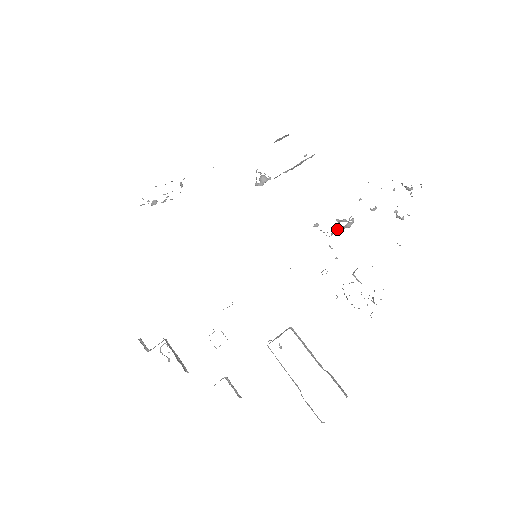
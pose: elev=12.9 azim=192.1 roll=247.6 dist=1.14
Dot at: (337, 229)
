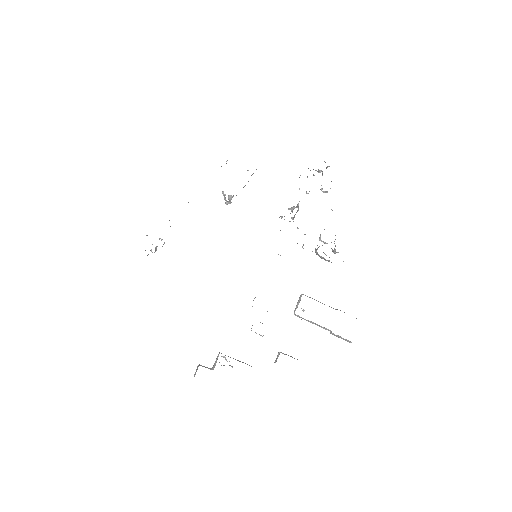
Dot at: occluded
